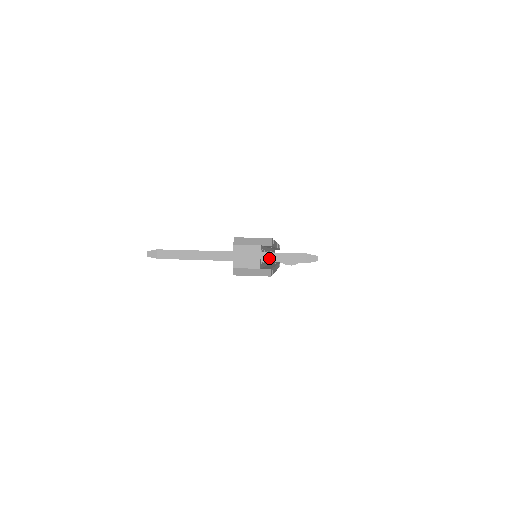
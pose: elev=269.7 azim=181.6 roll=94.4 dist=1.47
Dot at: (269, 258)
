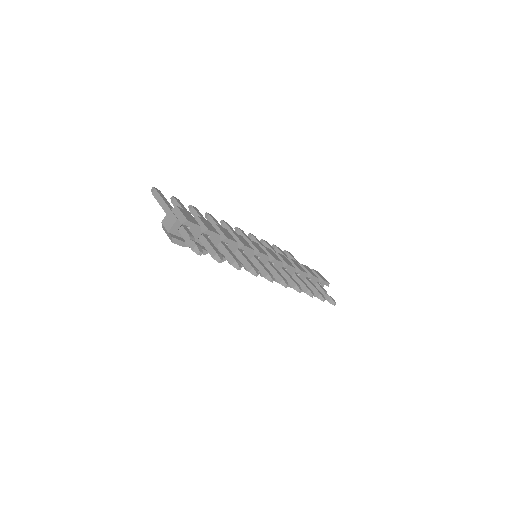
Dot at: (183, 233)
